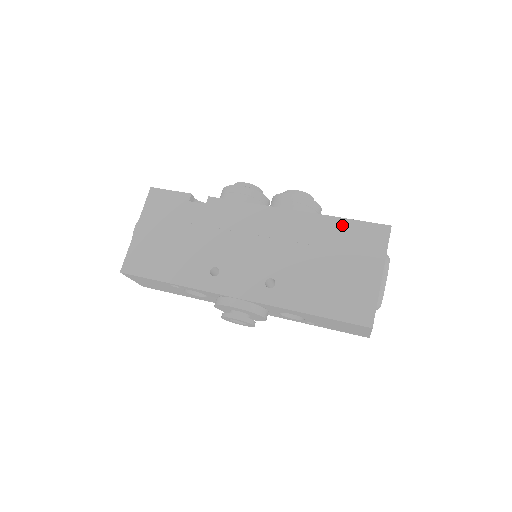
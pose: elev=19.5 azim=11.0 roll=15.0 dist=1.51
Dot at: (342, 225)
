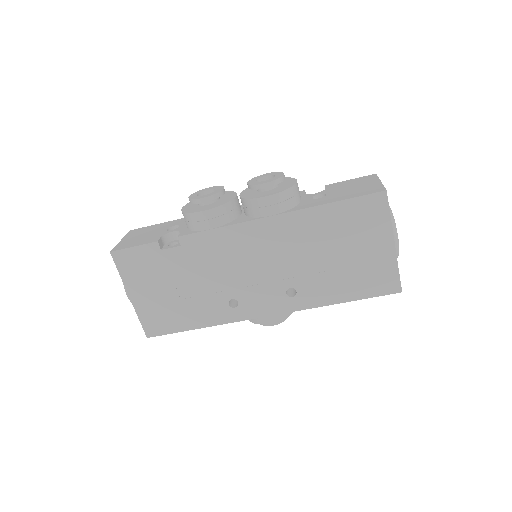
Dot at: (334, 211)
